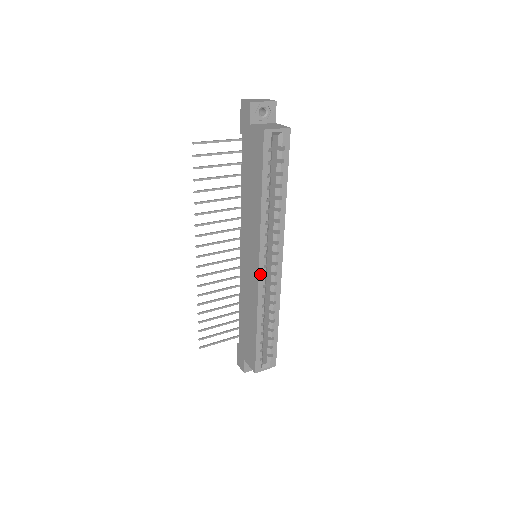
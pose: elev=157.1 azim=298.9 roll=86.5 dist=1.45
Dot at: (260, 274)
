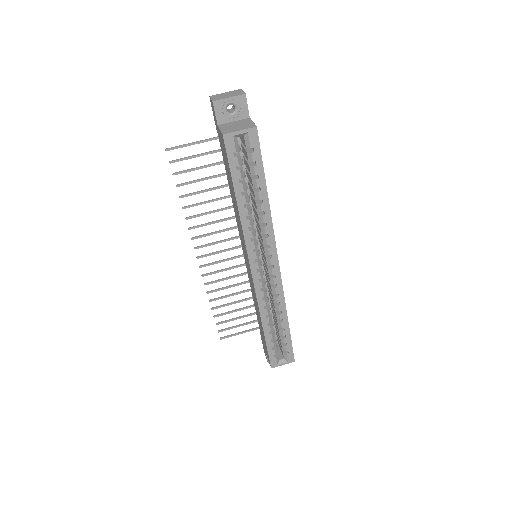
Dot at: (254, 278)
